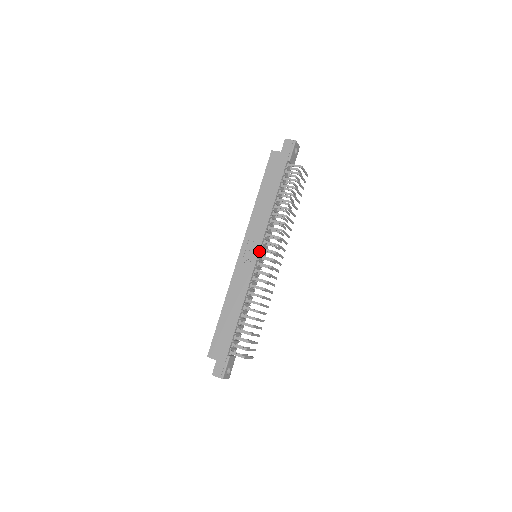
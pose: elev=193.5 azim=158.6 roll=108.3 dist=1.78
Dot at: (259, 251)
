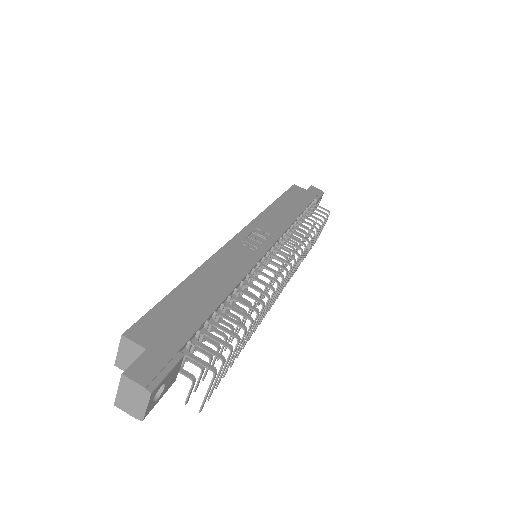
Dot at: (272, 245)
